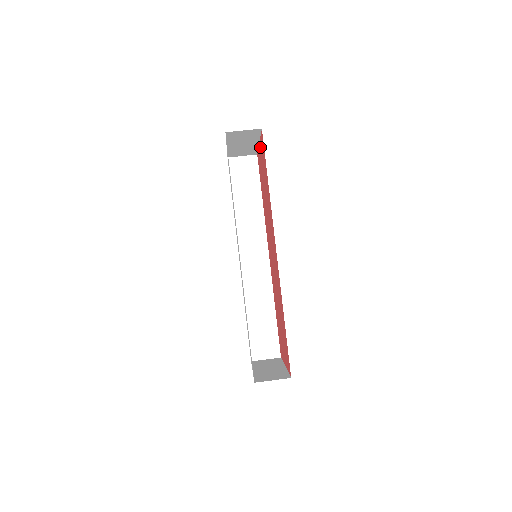
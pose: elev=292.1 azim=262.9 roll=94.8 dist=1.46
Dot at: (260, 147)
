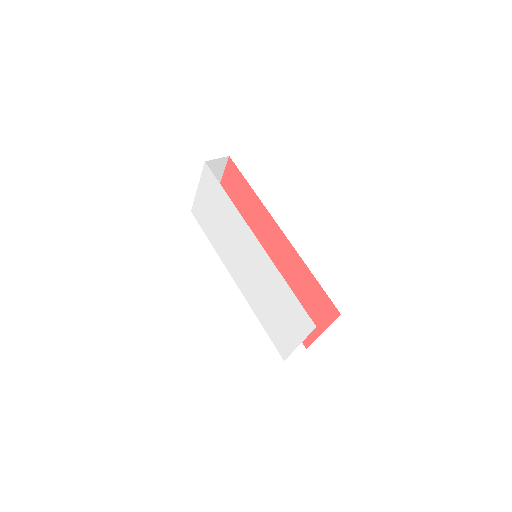
Dot at: (224, 182)
